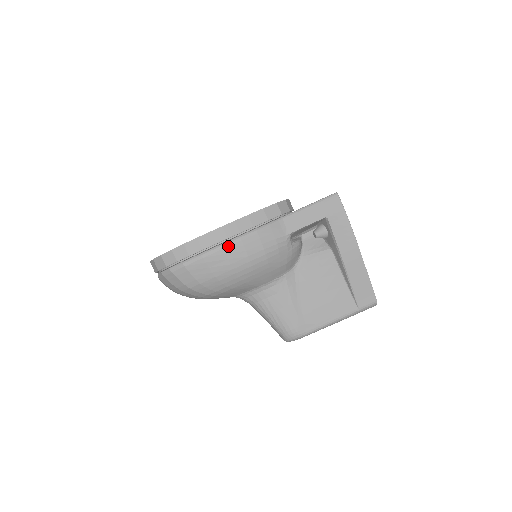
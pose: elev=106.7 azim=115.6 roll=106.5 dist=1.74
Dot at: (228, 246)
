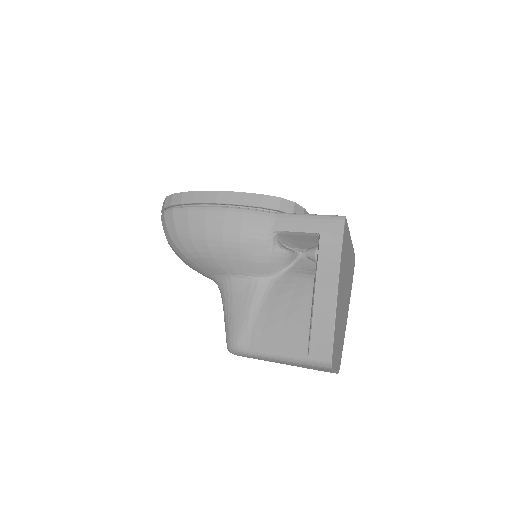
Dot at: (212, 210)
